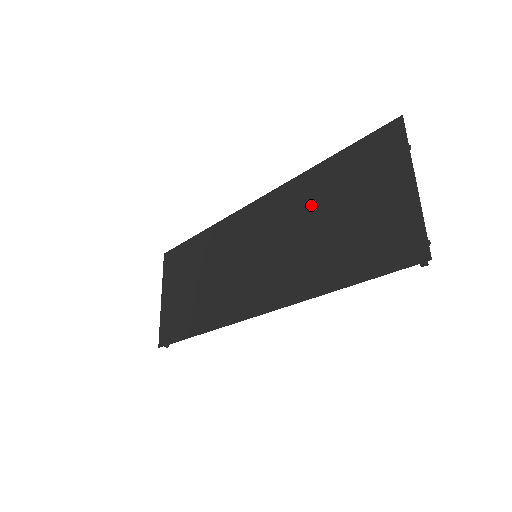
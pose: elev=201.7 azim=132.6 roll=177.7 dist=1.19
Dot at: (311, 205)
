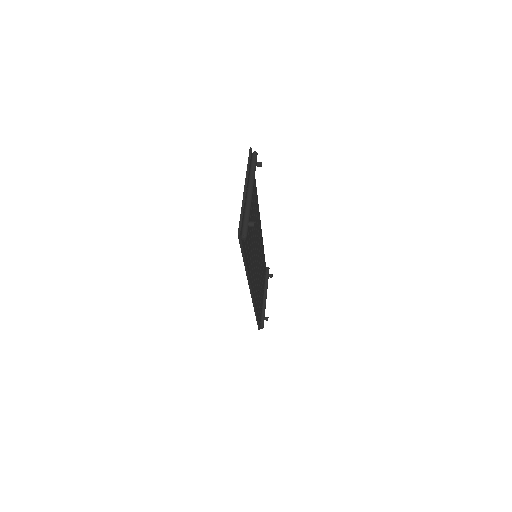
Dot at: occluded
